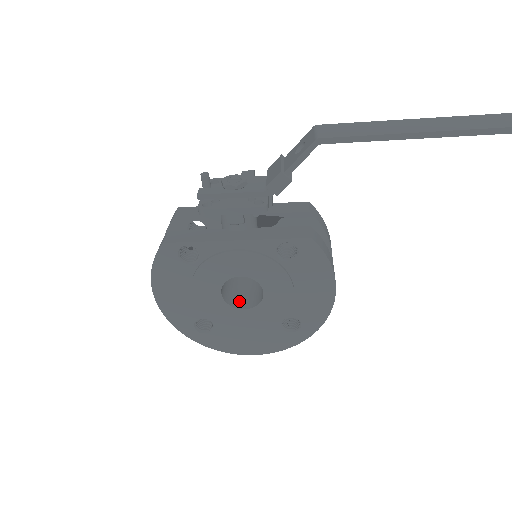
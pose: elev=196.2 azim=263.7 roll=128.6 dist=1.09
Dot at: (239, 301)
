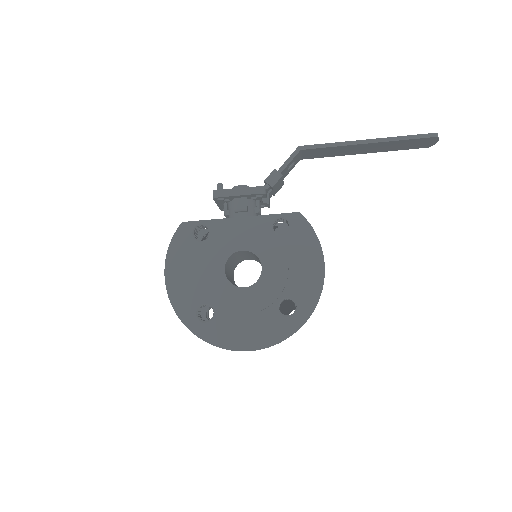
Dot at: occluded
